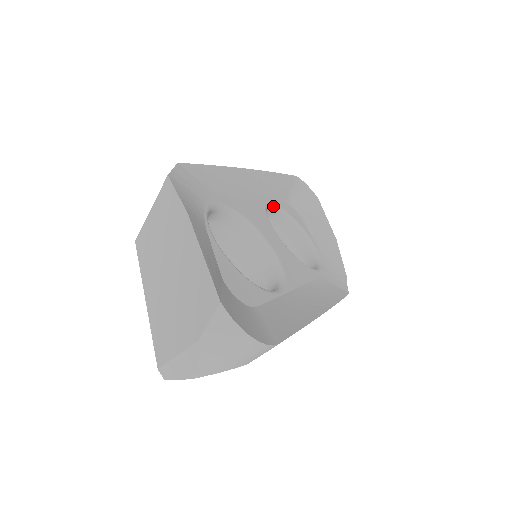
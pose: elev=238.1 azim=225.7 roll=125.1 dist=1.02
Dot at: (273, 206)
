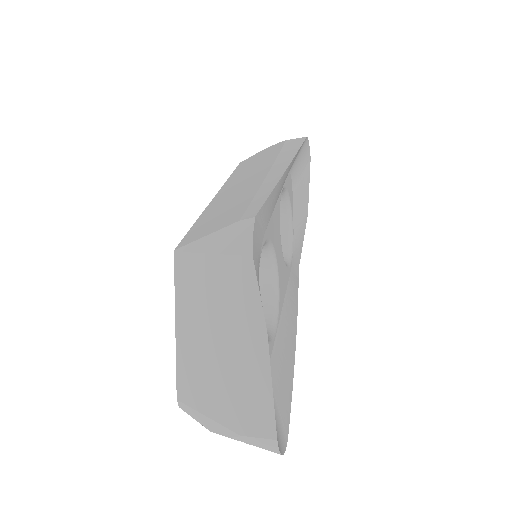
Dot at: (282, 190)
